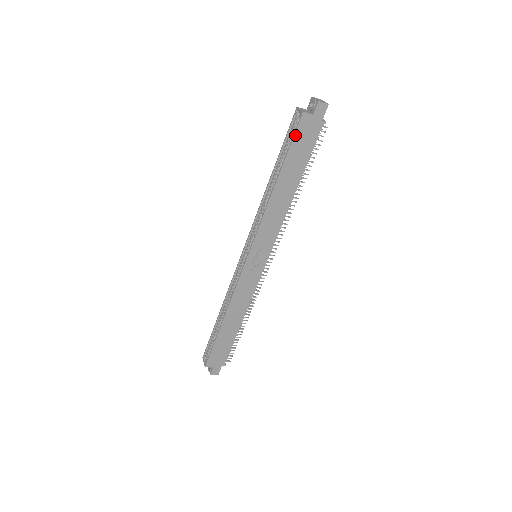
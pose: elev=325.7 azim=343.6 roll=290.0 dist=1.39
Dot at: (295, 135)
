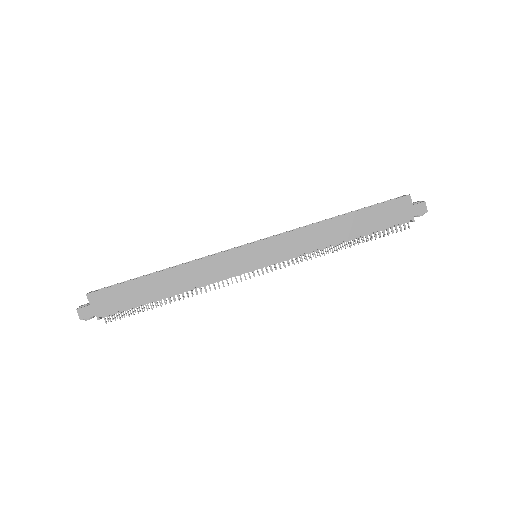
Dot at: (389, 202)
